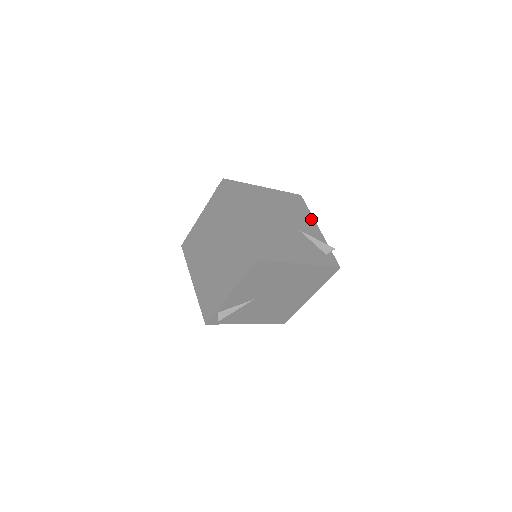
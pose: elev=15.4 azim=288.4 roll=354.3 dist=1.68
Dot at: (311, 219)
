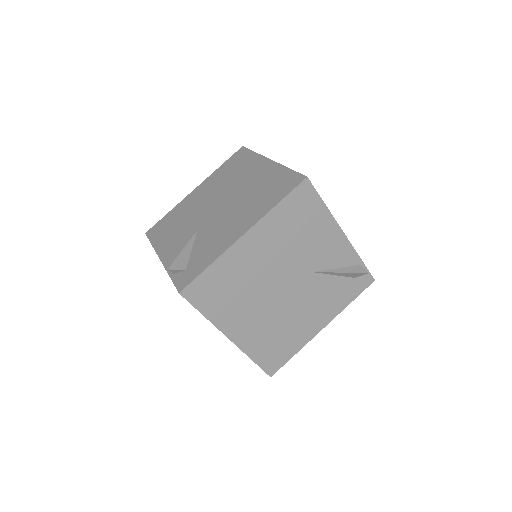
Dot at: (330, 225)
